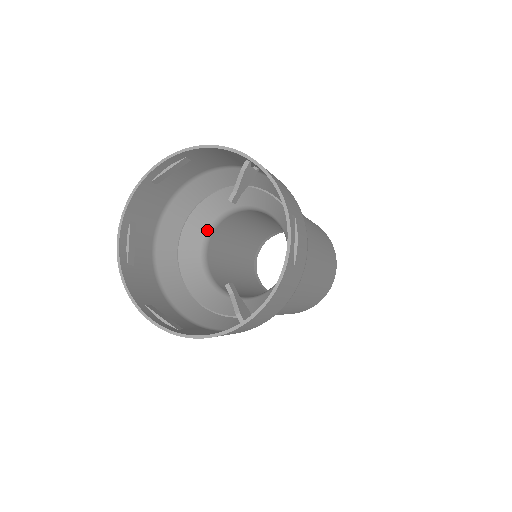
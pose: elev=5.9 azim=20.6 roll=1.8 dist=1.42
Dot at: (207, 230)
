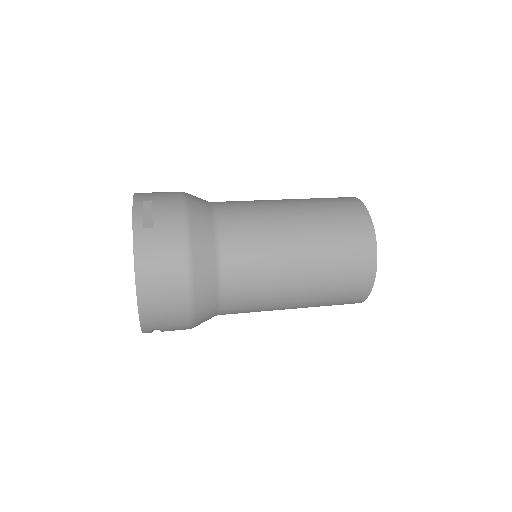
Dot at: occluded
